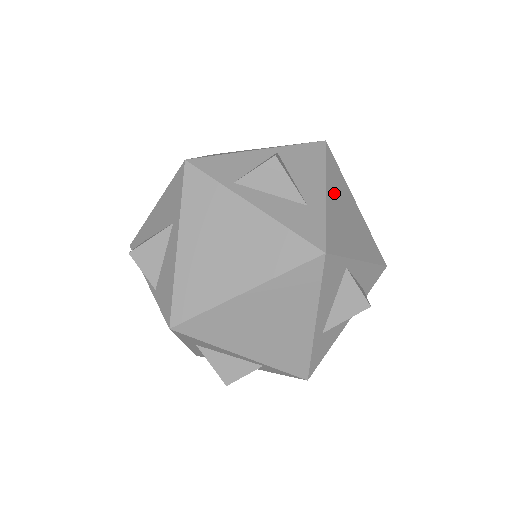
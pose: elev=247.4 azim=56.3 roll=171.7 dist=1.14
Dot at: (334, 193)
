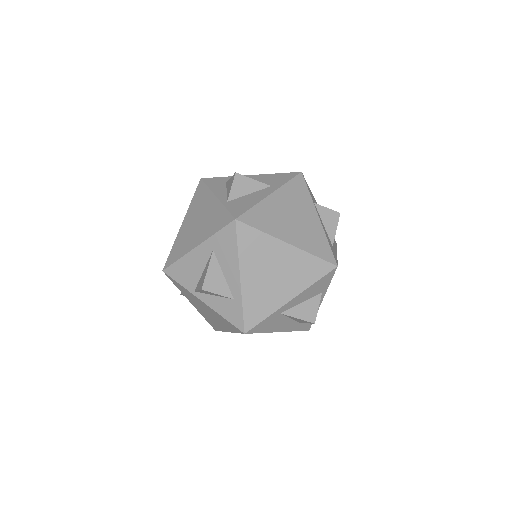
Dot at: occluded
